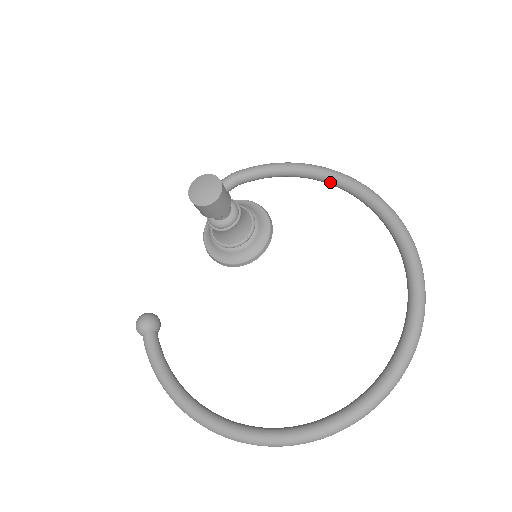
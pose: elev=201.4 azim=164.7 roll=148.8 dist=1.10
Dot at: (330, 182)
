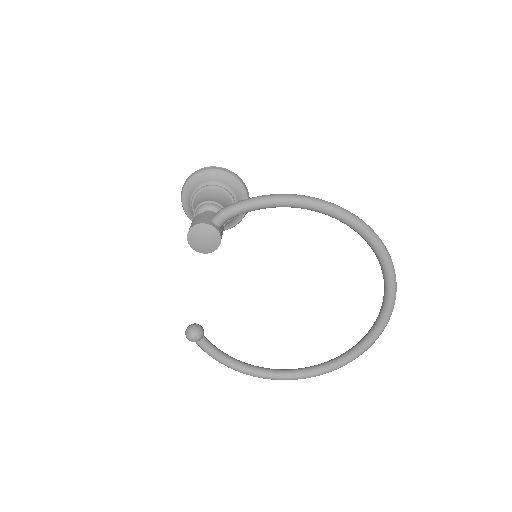
Dot at: occluded
